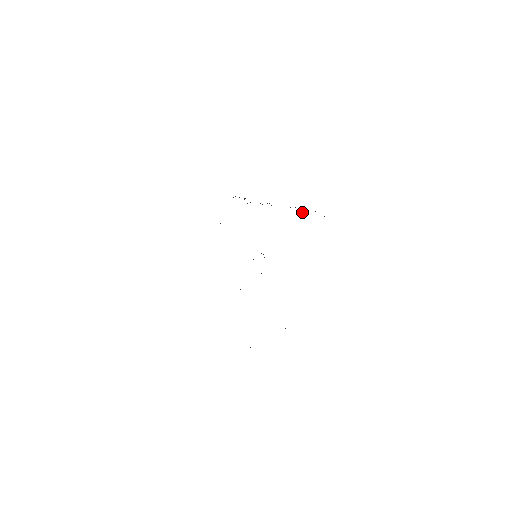
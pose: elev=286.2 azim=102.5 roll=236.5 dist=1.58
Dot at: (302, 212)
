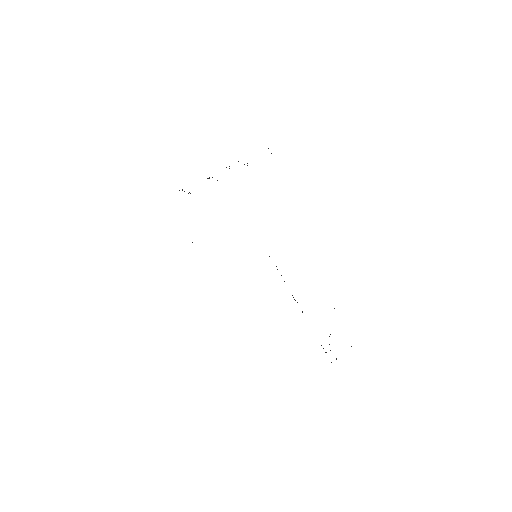
Dot at: (247, 163)
